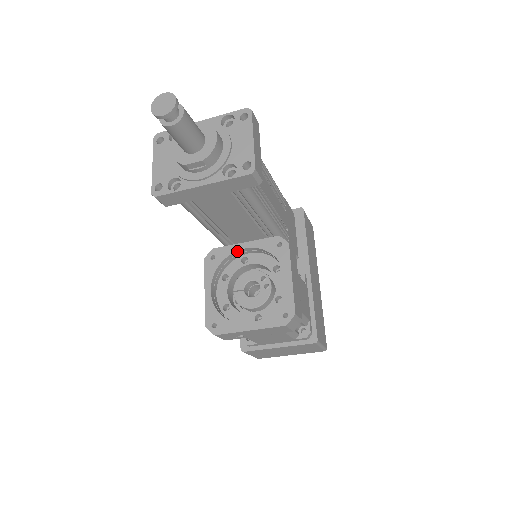
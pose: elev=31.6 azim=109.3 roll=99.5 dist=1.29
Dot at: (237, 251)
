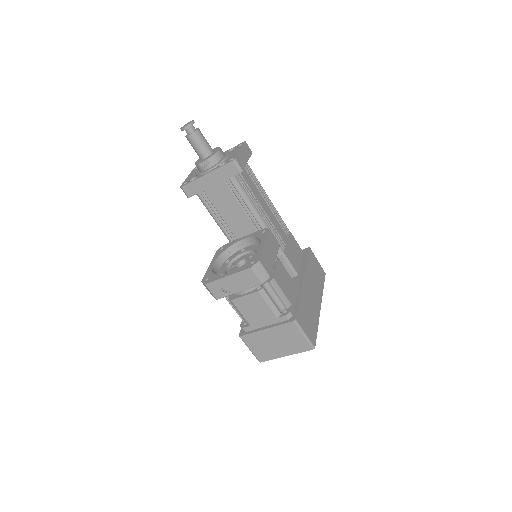
Dot at: (238, 242)
